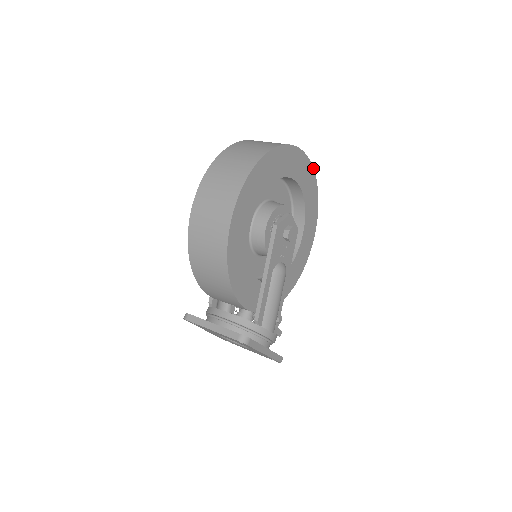
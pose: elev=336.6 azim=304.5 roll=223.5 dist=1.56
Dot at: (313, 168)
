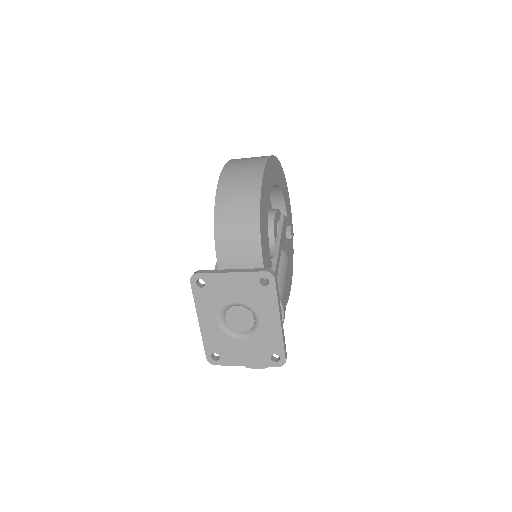
Dot at: occluded
